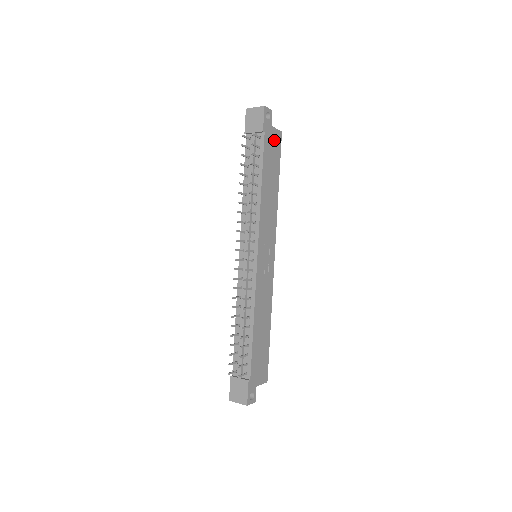
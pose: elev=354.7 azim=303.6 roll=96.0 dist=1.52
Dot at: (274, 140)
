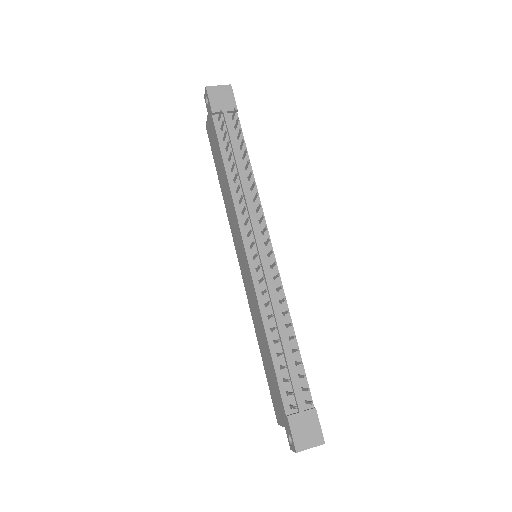
Dot at: occluded
